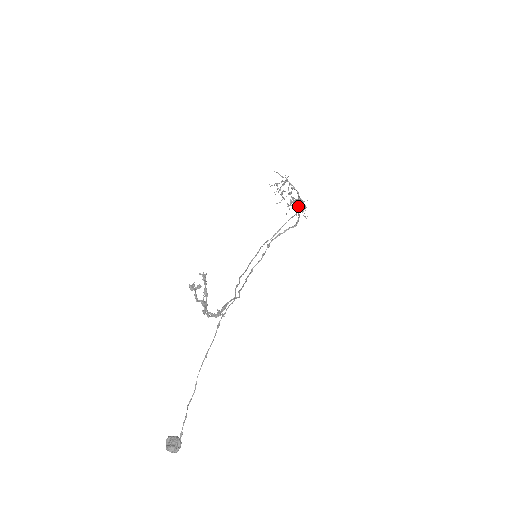
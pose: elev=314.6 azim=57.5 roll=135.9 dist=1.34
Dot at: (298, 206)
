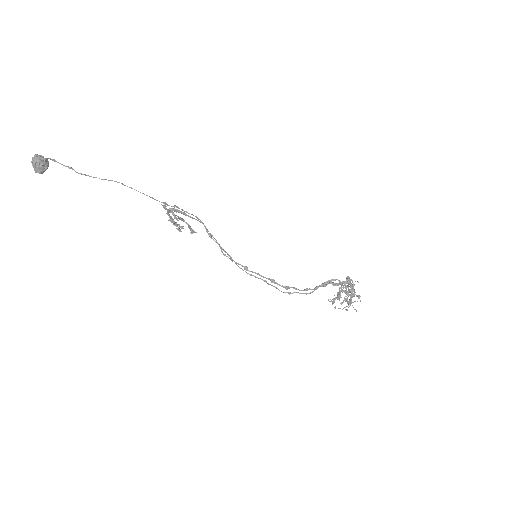
Dot at: (343, 281)
